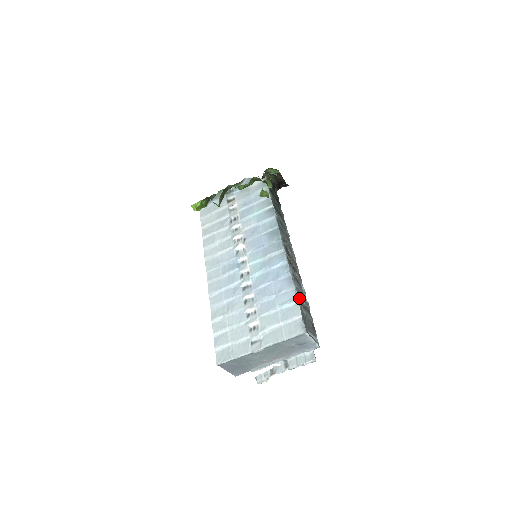
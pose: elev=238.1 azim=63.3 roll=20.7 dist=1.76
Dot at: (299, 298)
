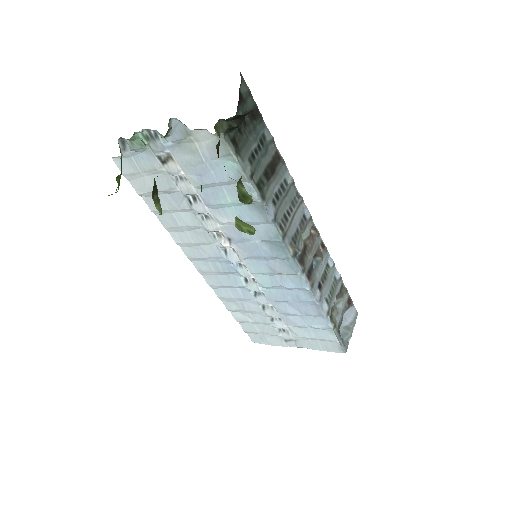
Dot at: (331, 308)
